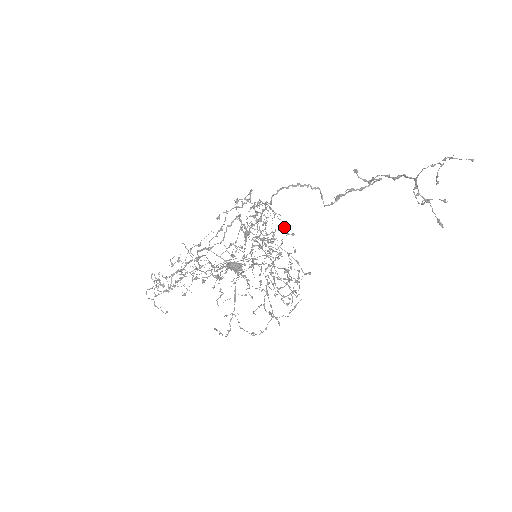
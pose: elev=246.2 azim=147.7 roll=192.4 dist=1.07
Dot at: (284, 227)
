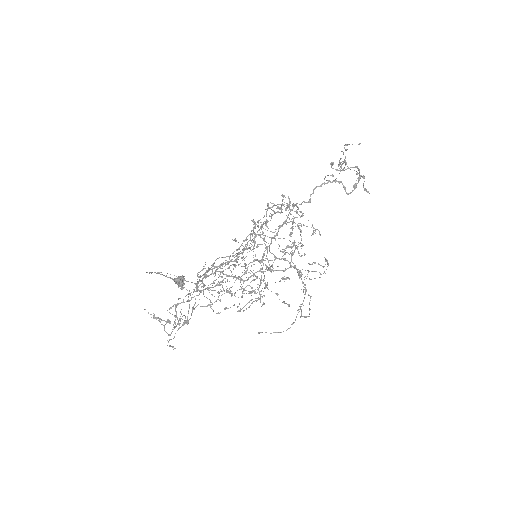
Dot at: occluded
